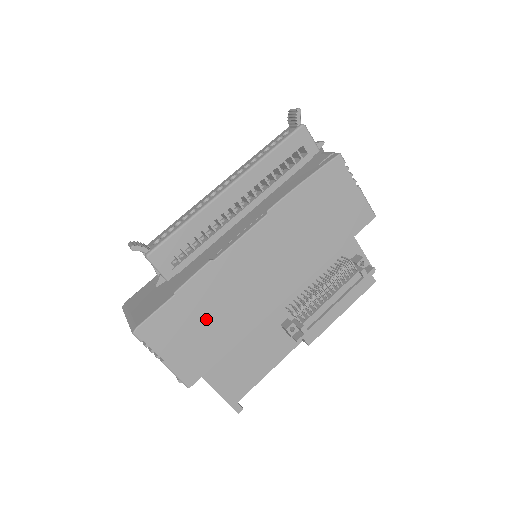
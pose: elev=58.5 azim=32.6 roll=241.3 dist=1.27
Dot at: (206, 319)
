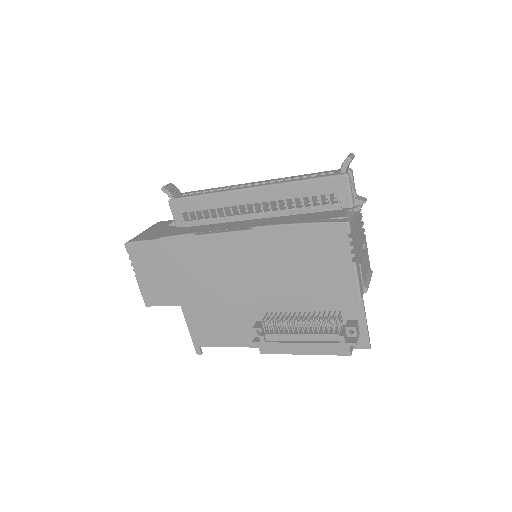
Dot at: (174, 271)
